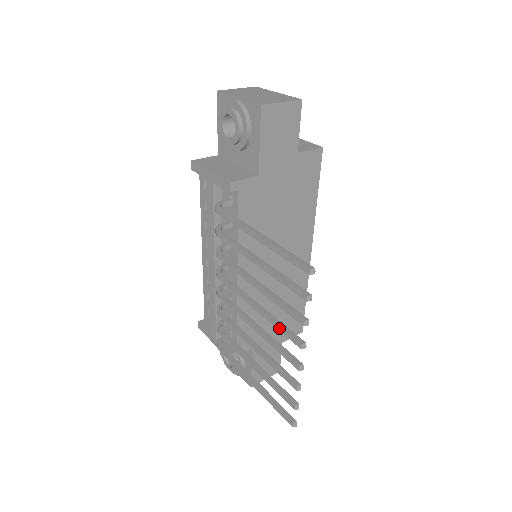
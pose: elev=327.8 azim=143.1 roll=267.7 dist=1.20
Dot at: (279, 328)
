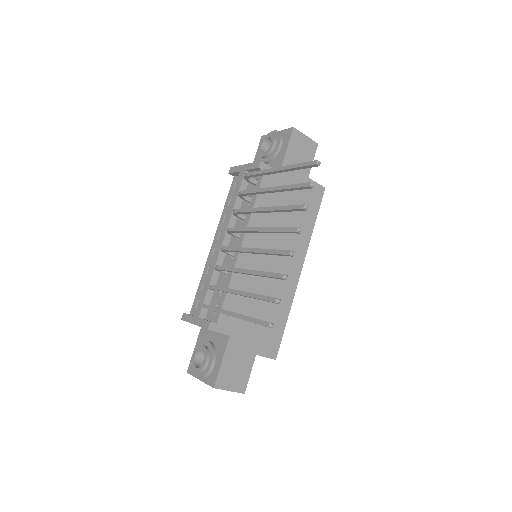
Dot at: (279, 229)
